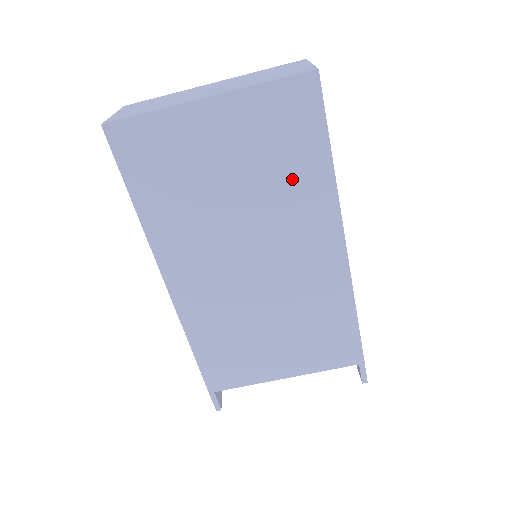
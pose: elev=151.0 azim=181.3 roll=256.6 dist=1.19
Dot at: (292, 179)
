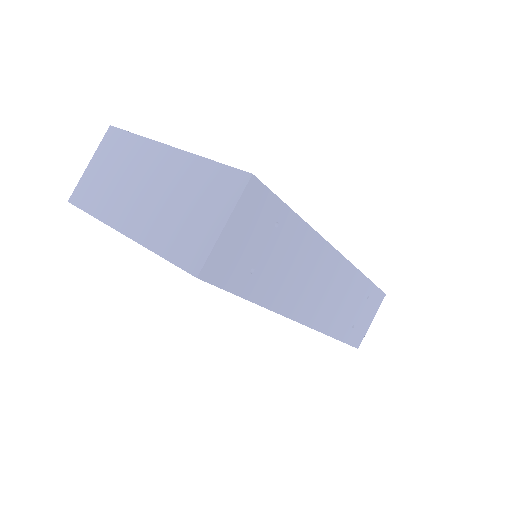
Dot at: occluded
